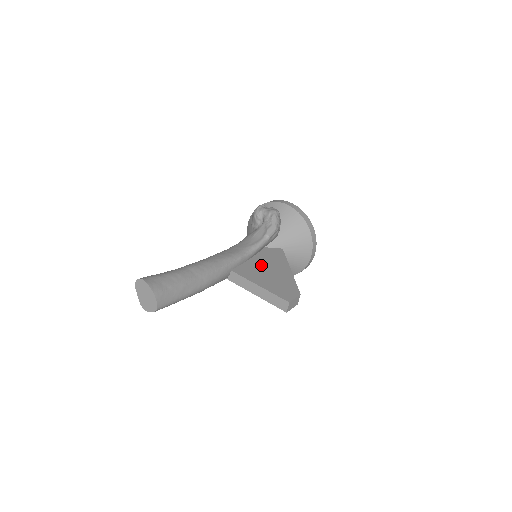
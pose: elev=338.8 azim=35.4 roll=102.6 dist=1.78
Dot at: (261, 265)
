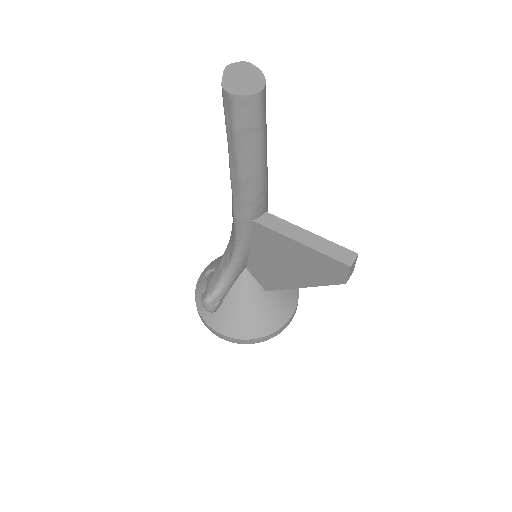
Dot at: occluded
